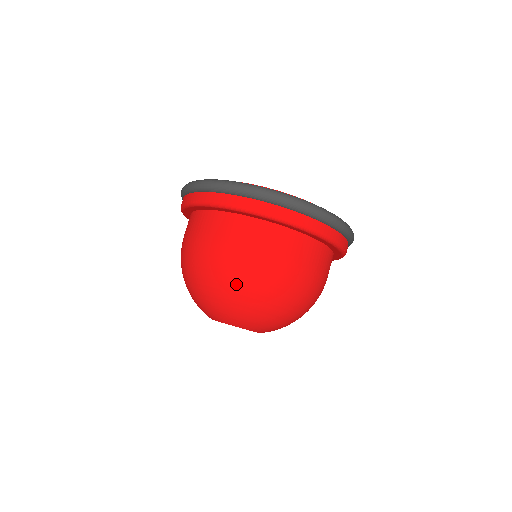
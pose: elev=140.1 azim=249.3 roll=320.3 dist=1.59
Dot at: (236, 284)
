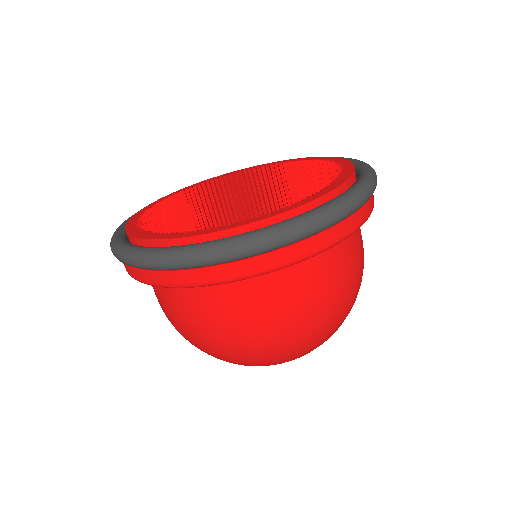
Dot at: (306, 340)
